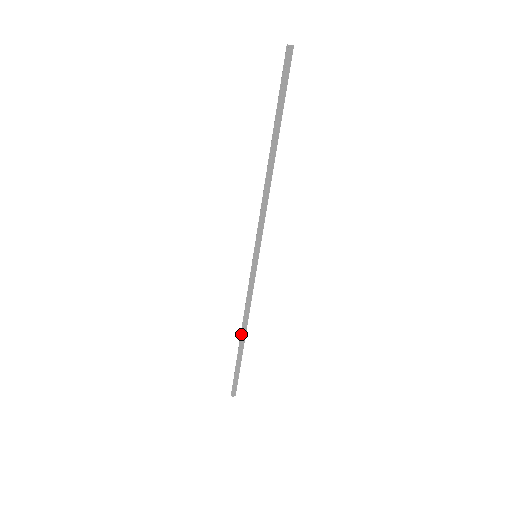
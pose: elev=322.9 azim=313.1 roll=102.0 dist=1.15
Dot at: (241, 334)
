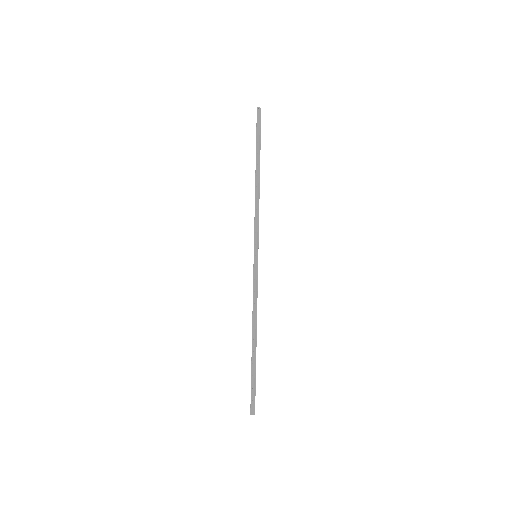
Dot at: (252, 336)
